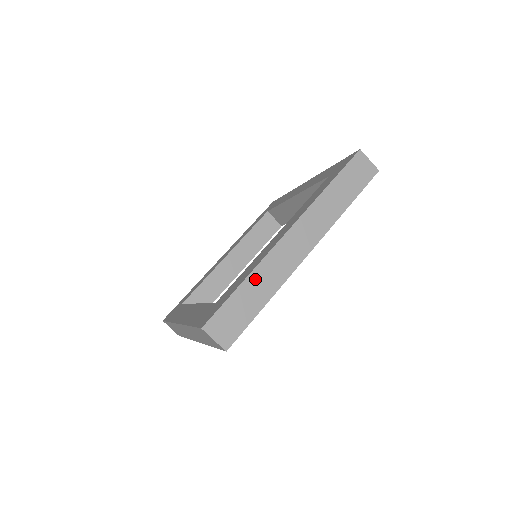
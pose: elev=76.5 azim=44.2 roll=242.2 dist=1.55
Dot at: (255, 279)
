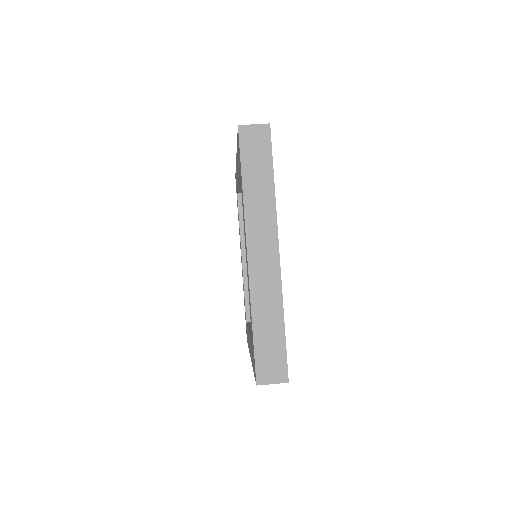
Dot at: occluded
